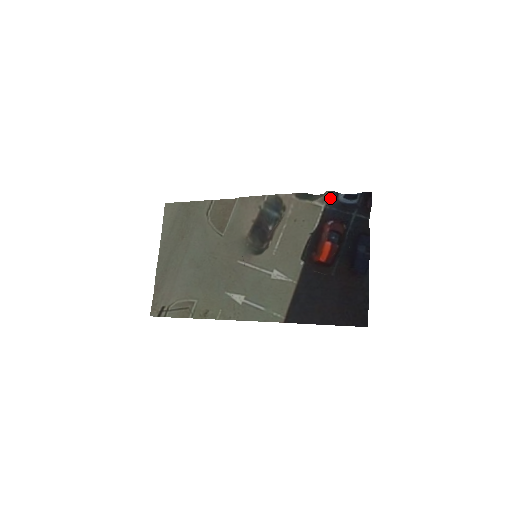
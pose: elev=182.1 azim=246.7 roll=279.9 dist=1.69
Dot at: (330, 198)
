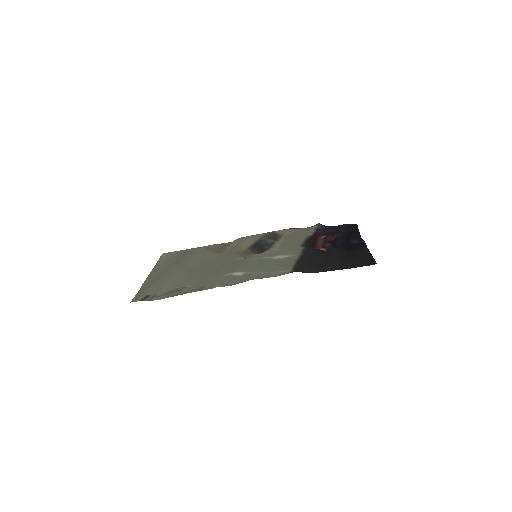
Dot at: (320, 225)
